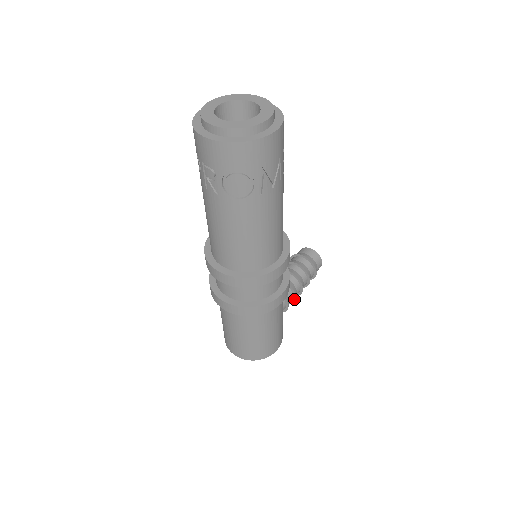
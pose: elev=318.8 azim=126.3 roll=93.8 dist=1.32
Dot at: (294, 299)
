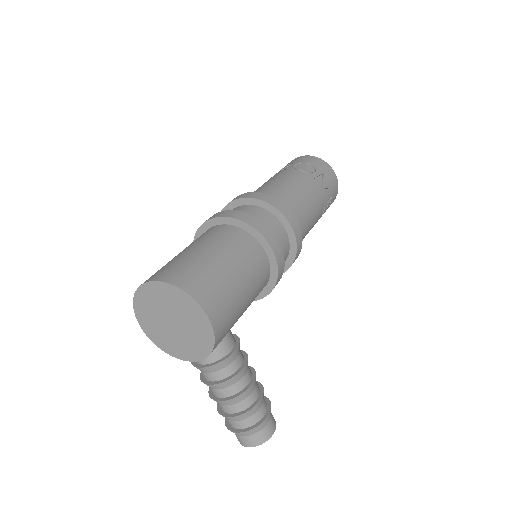
Dot at: (240, 369)
